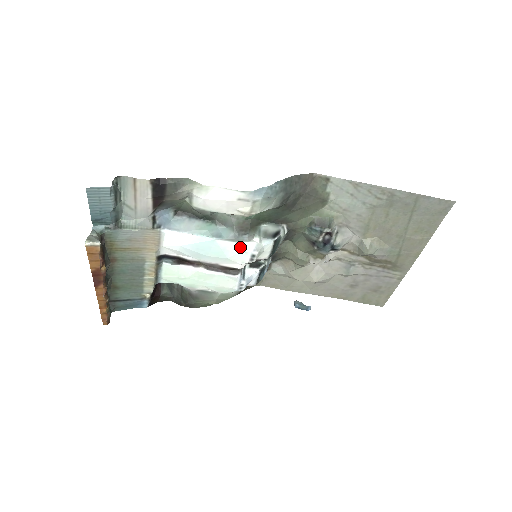
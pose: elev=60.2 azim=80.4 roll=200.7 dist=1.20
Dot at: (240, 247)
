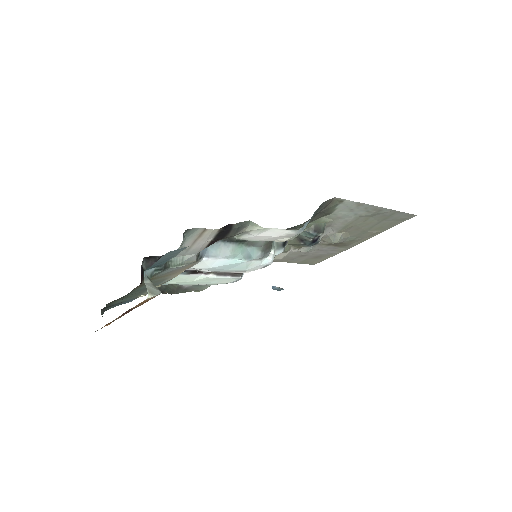
Dot at: (261, 262)
